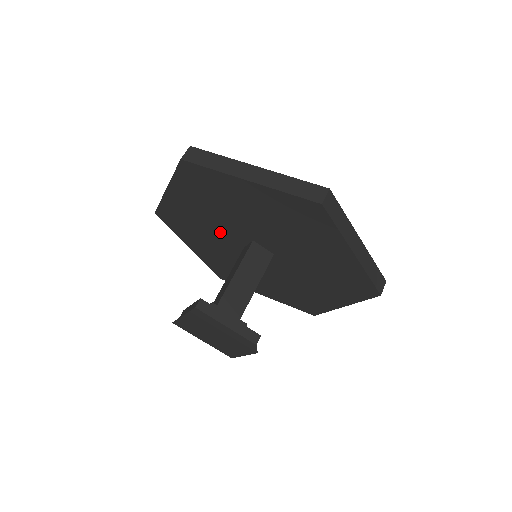
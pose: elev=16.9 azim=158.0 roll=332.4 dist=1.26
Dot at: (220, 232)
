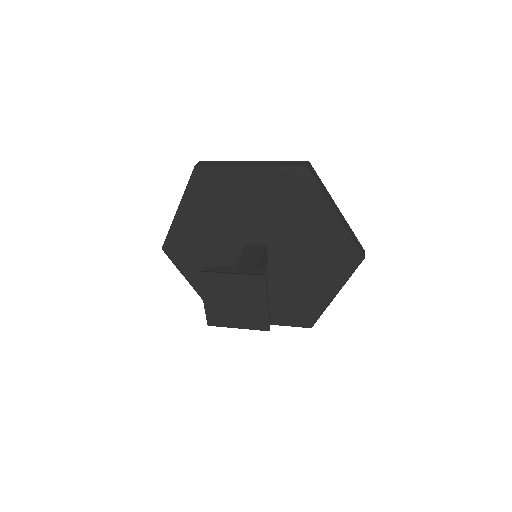
Dot at: (243, 222)
